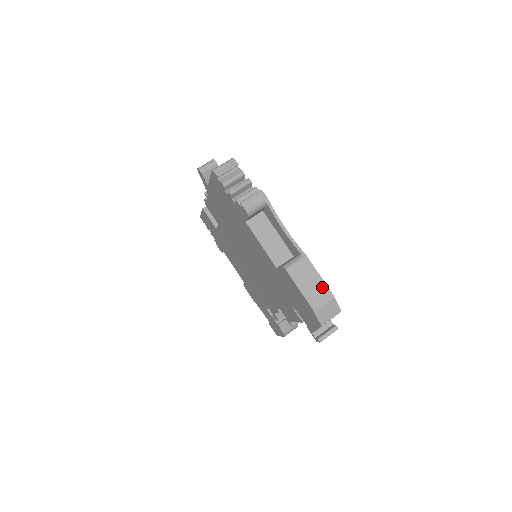
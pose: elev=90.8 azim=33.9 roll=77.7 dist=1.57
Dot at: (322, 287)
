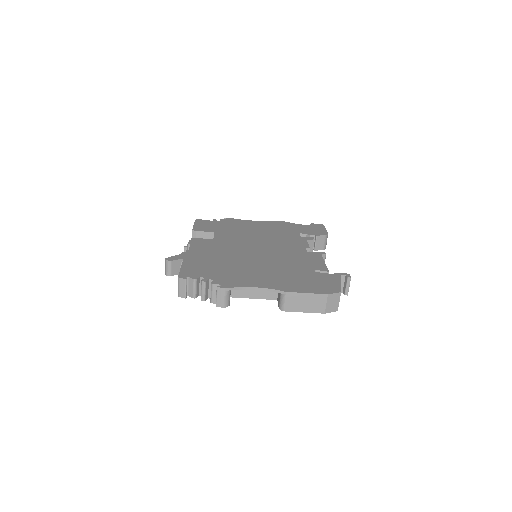
Dot at: (314, 297)
